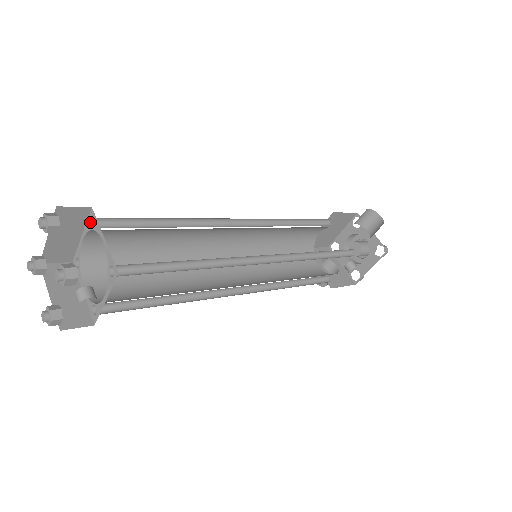
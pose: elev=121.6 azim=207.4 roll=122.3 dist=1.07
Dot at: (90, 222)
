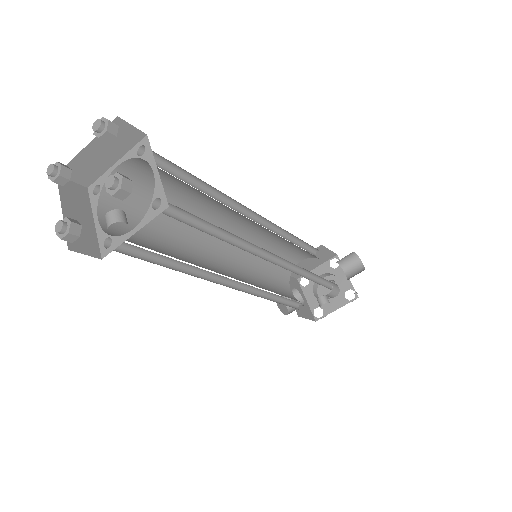
Dot at: (138, 149)
